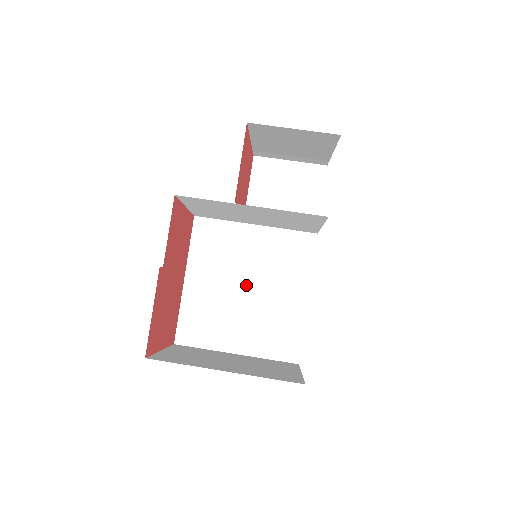
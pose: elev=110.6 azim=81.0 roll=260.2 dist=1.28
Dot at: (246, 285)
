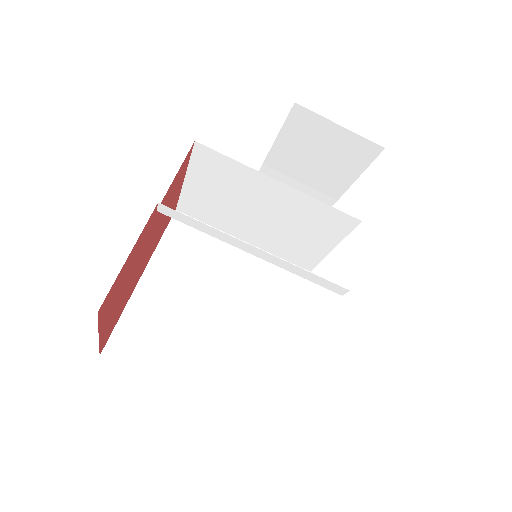
Dot at: (218, 305)
